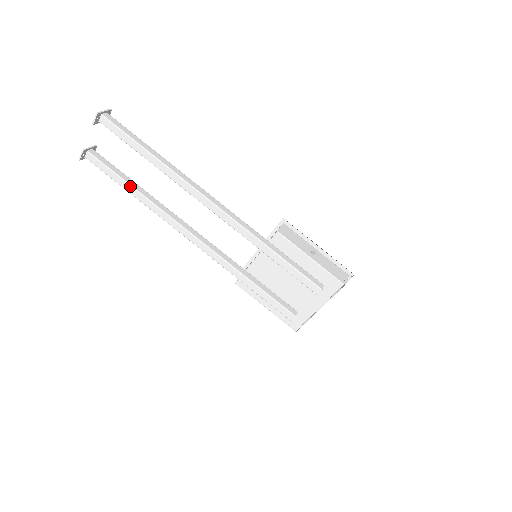
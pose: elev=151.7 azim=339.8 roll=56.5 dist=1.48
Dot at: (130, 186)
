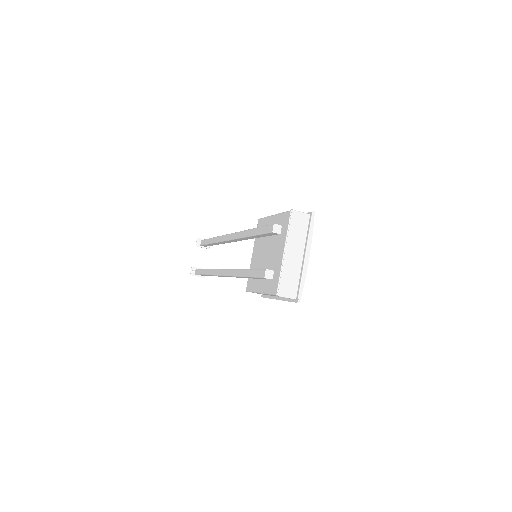
Dot at: (206, 270)
